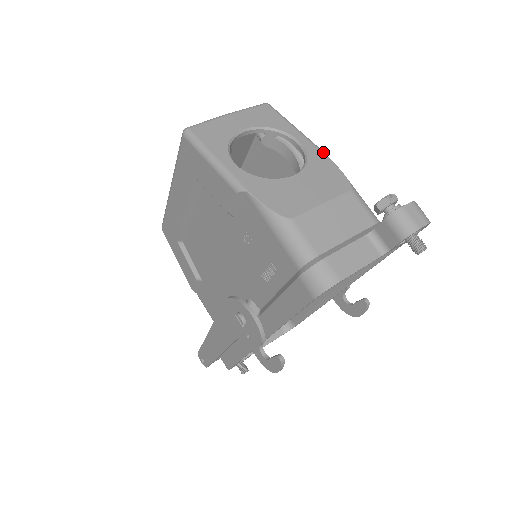
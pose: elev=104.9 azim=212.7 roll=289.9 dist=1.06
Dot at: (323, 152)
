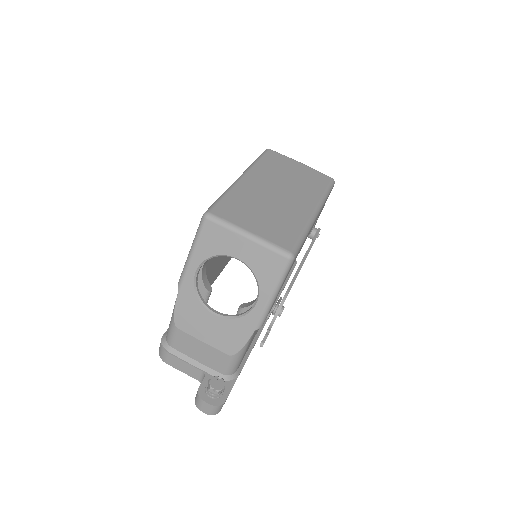
Dot at: (257, 326)
